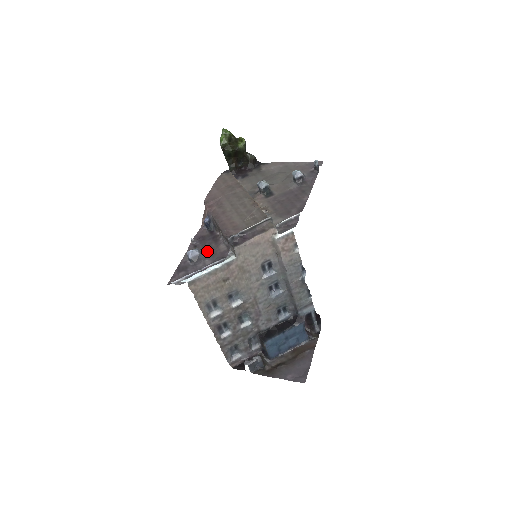
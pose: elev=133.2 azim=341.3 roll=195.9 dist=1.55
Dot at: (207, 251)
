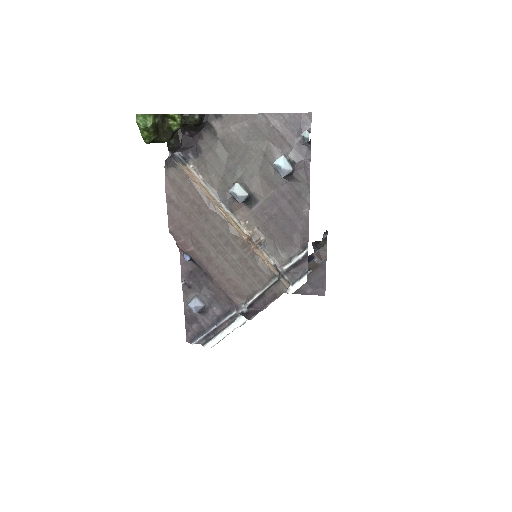
Dot at: (208, 296)
